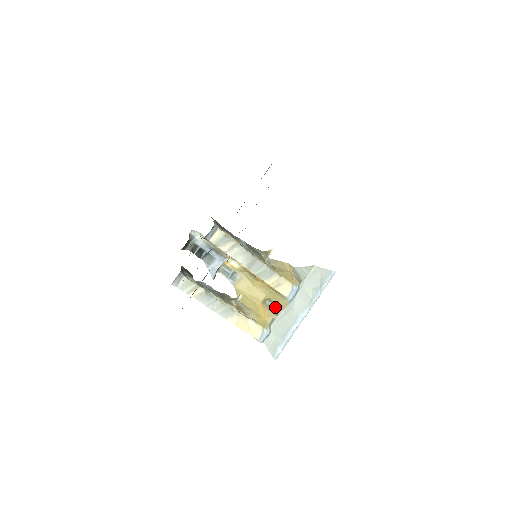
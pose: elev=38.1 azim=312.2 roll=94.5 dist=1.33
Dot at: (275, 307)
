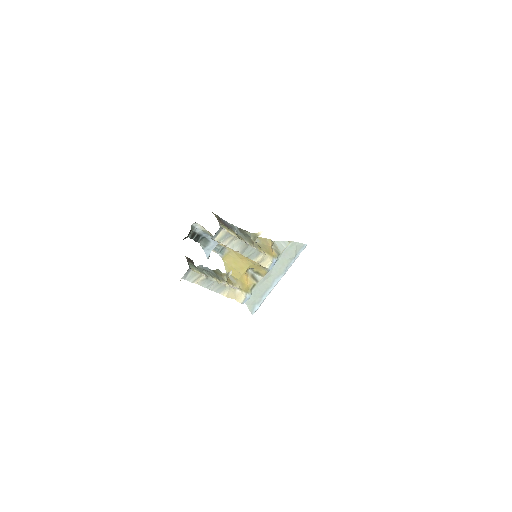
Dot at: (256, 275)
